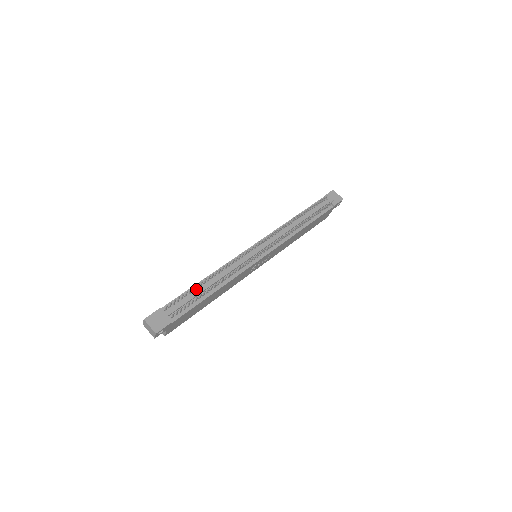
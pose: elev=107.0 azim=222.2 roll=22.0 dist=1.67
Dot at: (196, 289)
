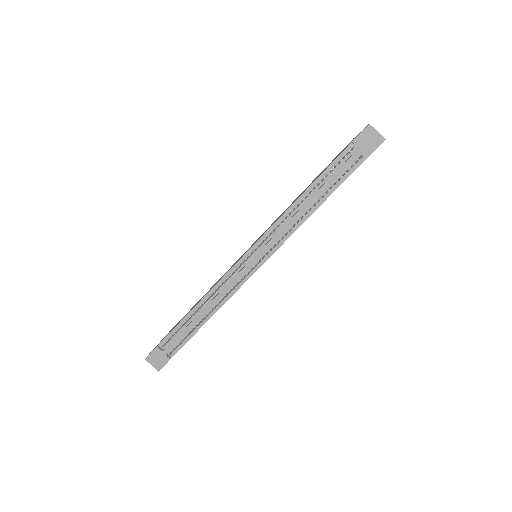
Dot at: (188, 320)
